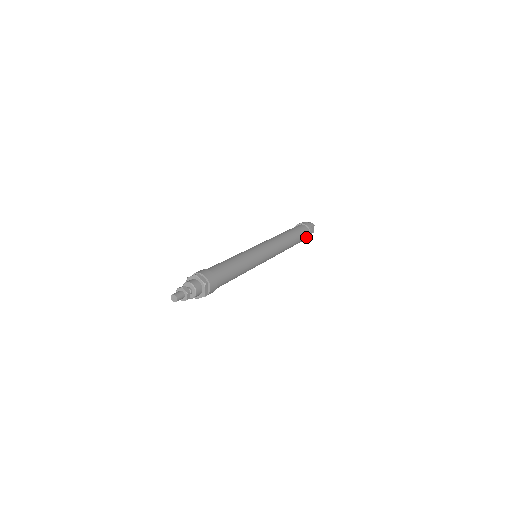
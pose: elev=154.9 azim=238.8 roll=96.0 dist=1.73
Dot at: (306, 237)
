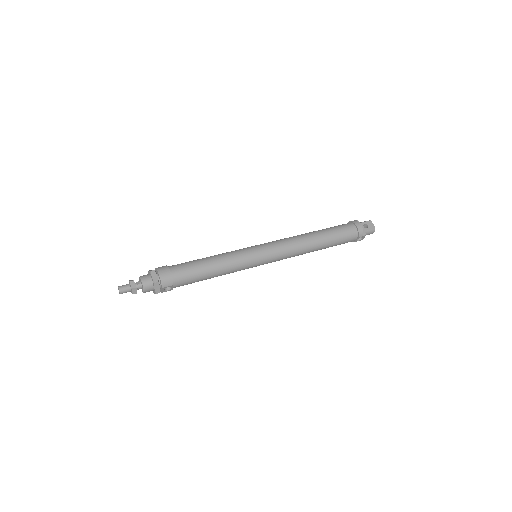
Dot at: (352, 231)
